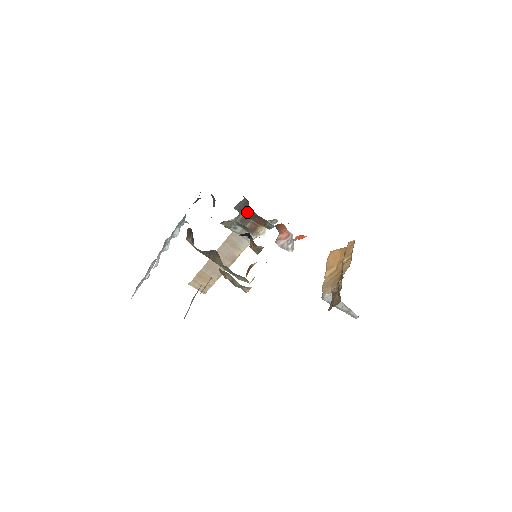
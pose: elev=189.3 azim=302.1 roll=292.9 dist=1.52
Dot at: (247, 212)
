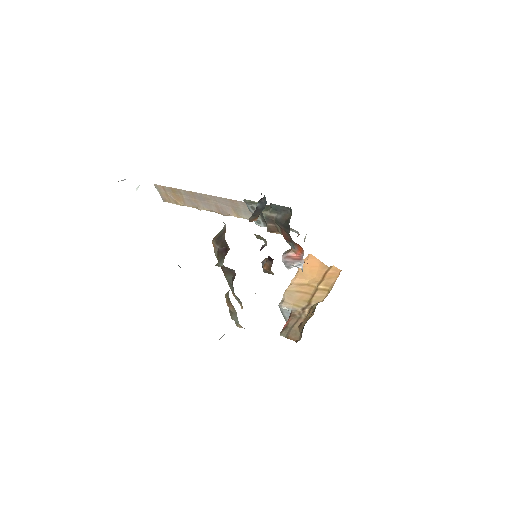
Dot at: (281, 220)
